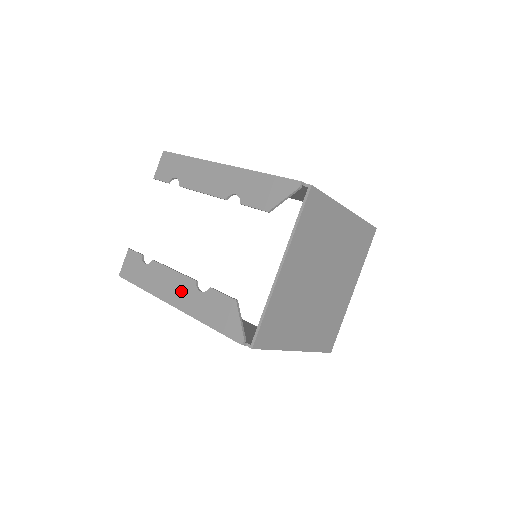
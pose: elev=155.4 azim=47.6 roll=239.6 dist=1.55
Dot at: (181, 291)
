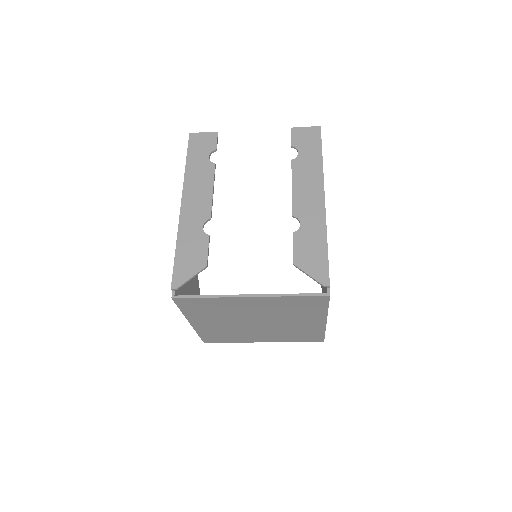
Dot at: (197, 207)
